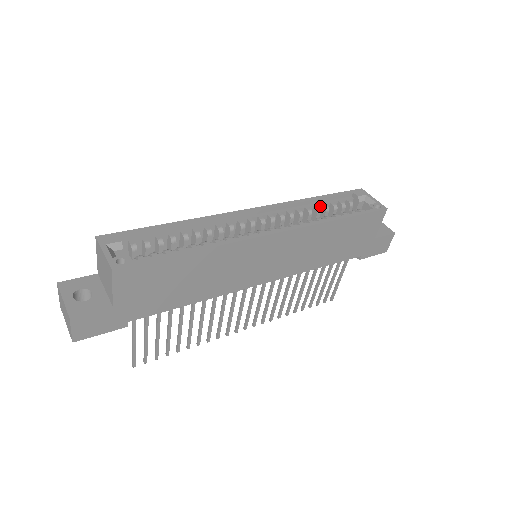
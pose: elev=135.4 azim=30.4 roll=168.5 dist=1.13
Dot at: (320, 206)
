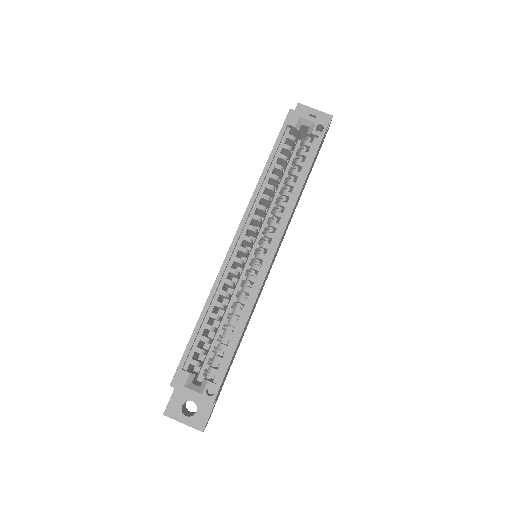
Dot at: (273, 169)
